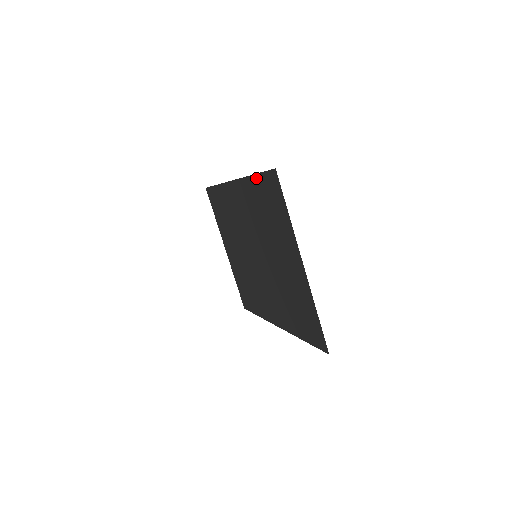
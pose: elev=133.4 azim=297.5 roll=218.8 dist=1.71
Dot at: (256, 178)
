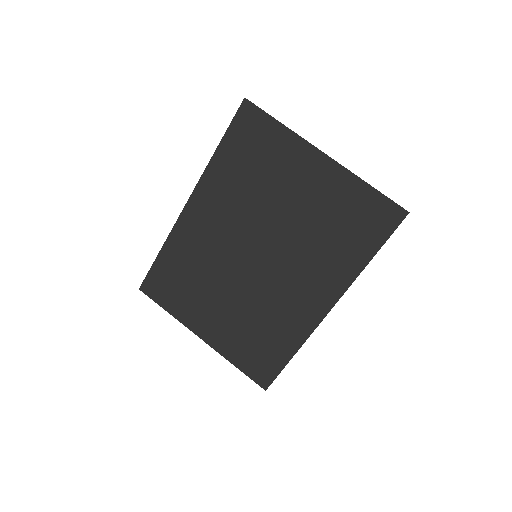
Dot at: (222, 147)
